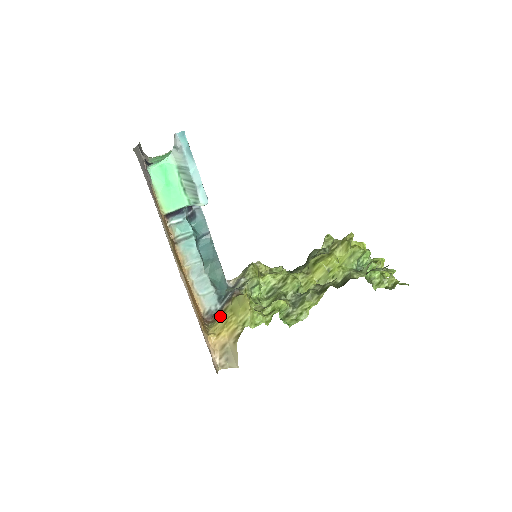
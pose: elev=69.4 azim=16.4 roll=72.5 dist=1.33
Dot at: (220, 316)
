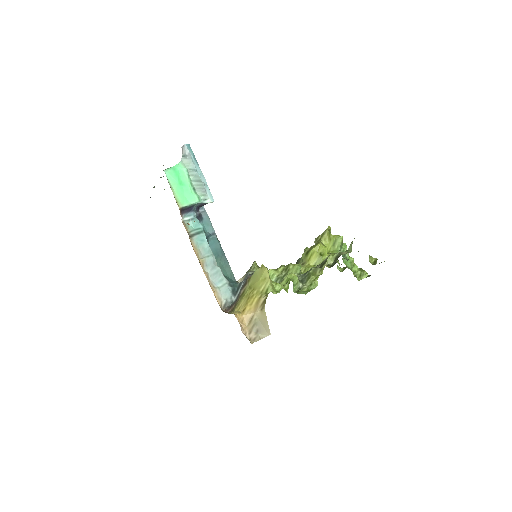
Dot at: (240, 299)
